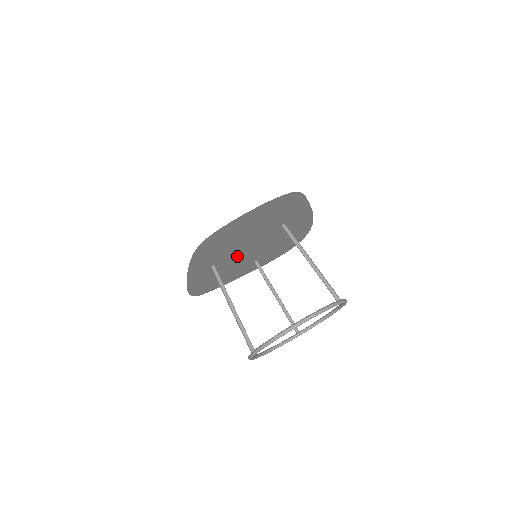
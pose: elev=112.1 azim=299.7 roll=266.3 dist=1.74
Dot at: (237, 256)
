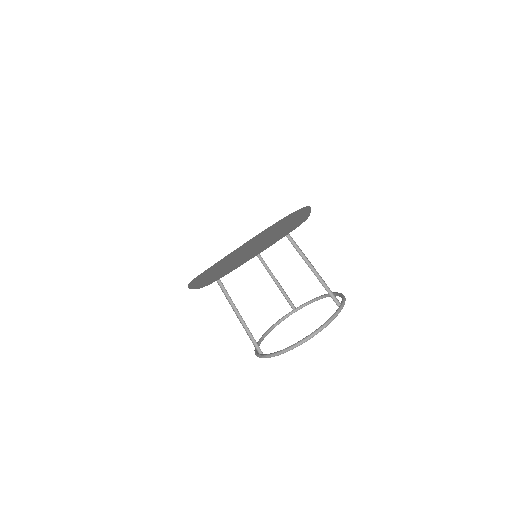
Dot at: occluded
